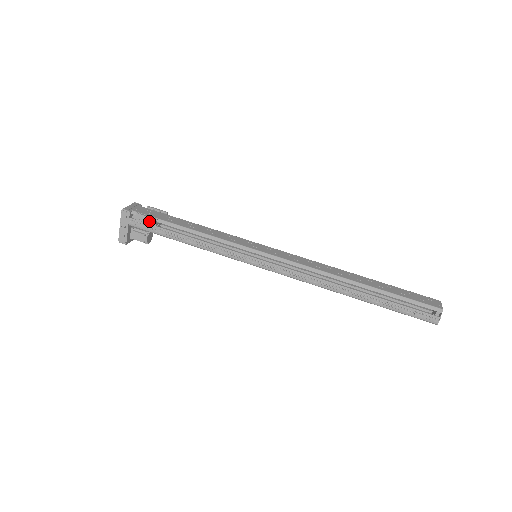
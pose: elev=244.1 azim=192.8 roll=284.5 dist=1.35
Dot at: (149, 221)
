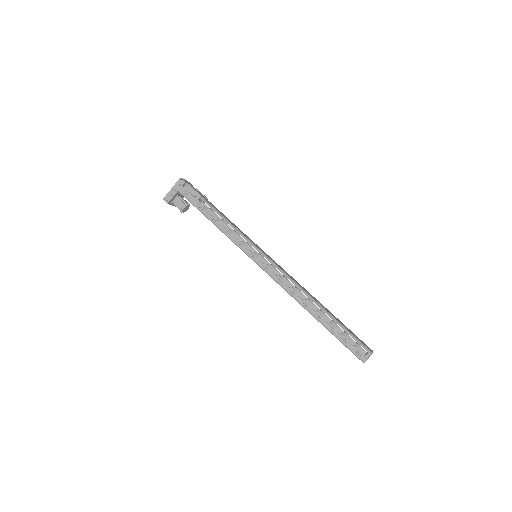
Dot at: (195, 194)
